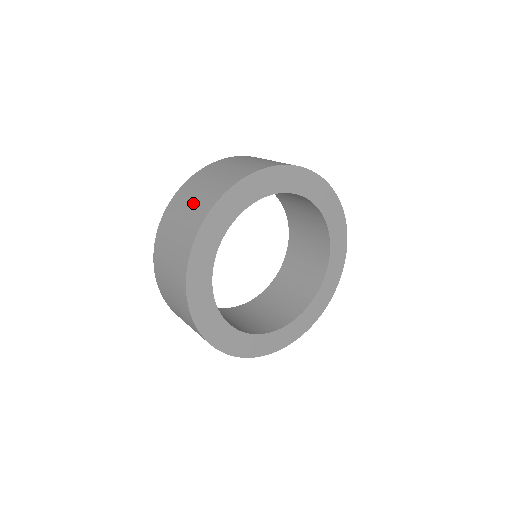
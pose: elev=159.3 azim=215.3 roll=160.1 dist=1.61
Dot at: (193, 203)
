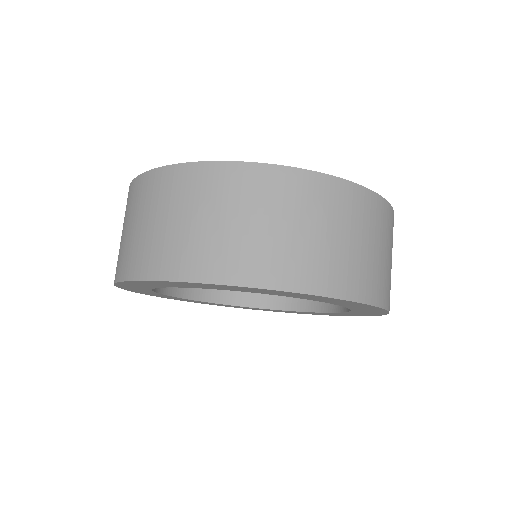
Dot at: (257, 232)
